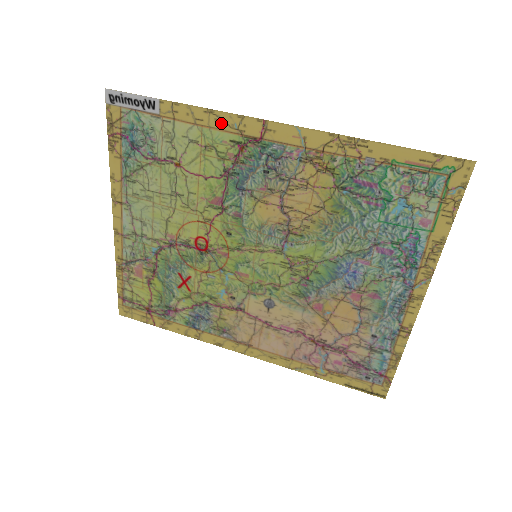
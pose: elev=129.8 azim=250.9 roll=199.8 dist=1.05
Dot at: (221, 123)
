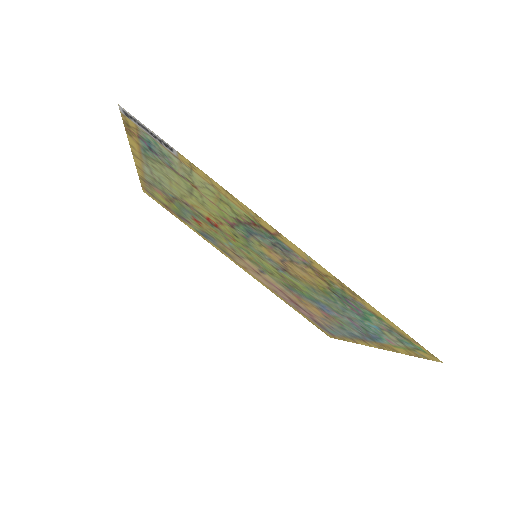
Dot at: (238, 203)
